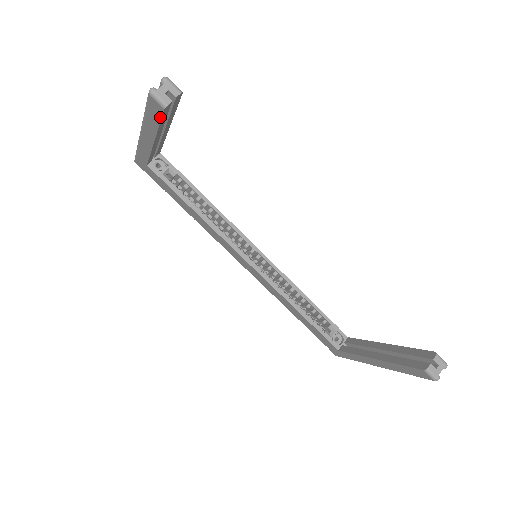
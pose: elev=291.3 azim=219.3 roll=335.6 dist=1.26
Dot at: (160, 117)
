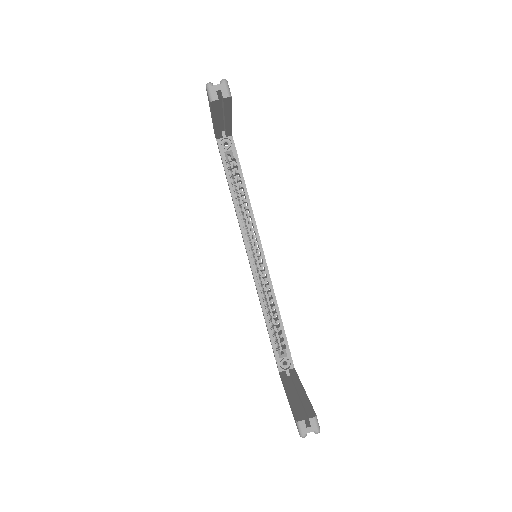
Dot at: (211, 107)
